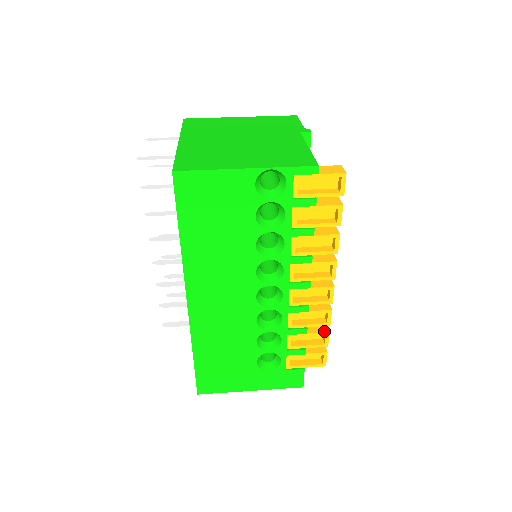
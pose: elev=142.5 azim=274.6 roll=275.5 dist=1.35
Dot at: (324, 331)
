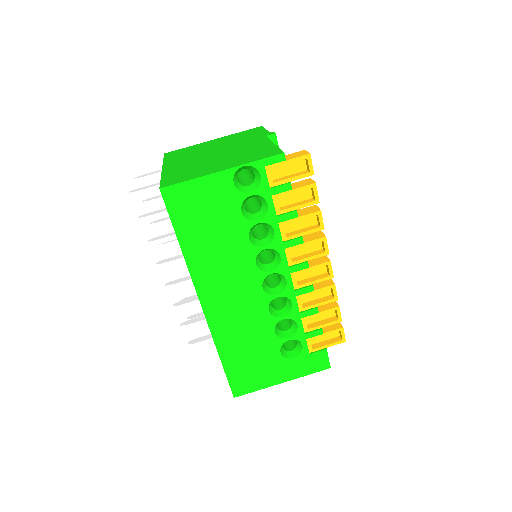
Dot at: (334, 307)
